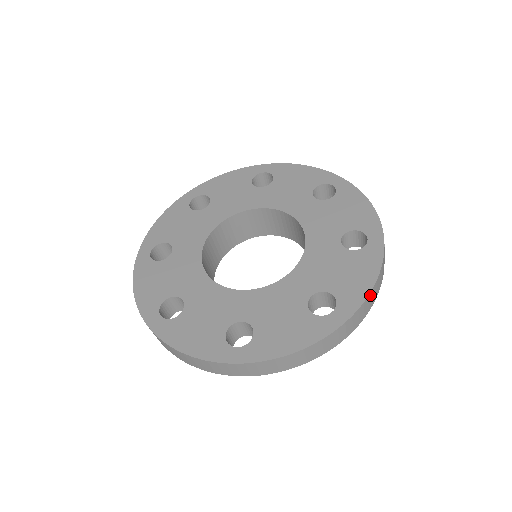
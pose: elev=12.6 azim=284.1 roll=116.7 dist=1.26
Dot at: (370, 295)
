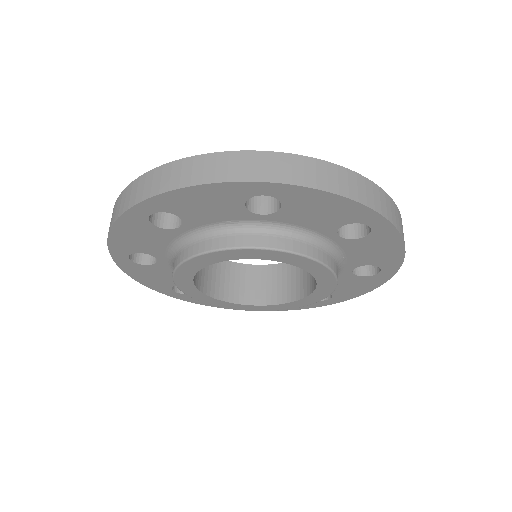
Dot at: (400, 217)
